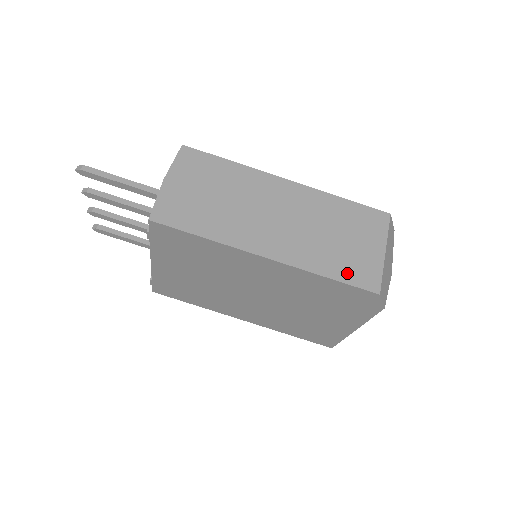
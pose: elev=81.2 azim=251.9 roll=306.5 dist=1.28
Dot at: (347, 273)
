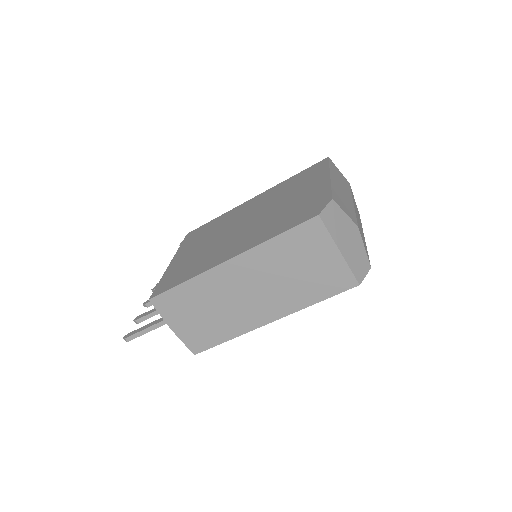
Dot at: (326, 290)
